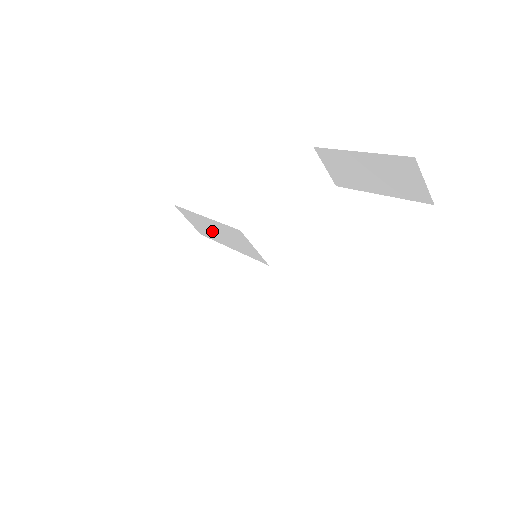
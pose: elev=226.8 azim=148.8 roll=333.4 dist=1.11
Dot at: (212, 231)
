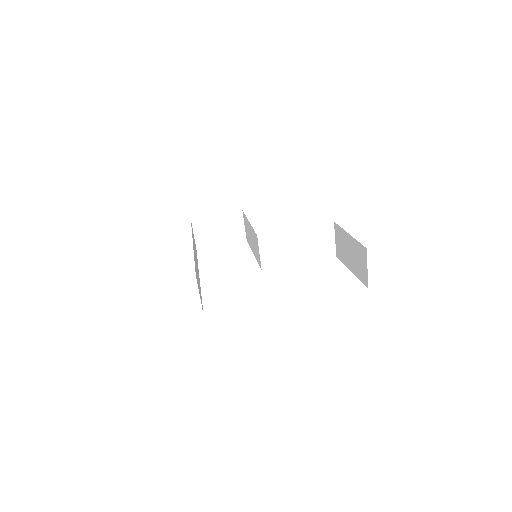
Dot at: (250, 236)
